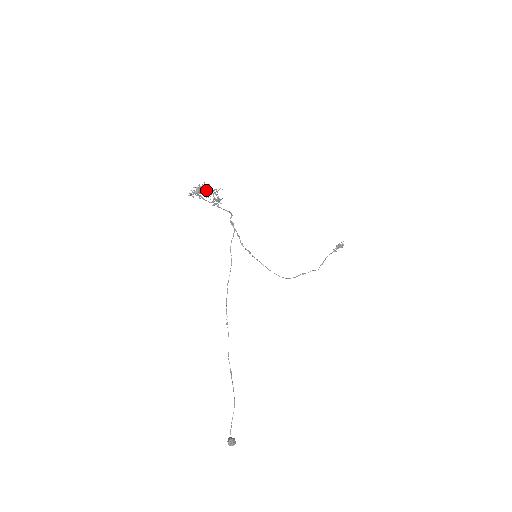
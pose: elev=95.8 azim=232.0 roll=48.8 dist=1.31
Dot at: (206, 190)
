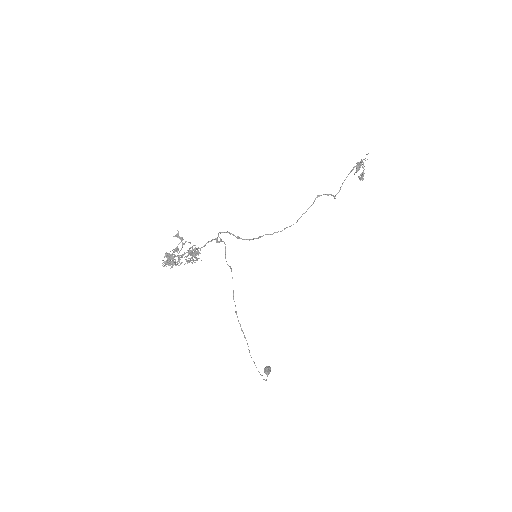
Dot at: (178, 237)
